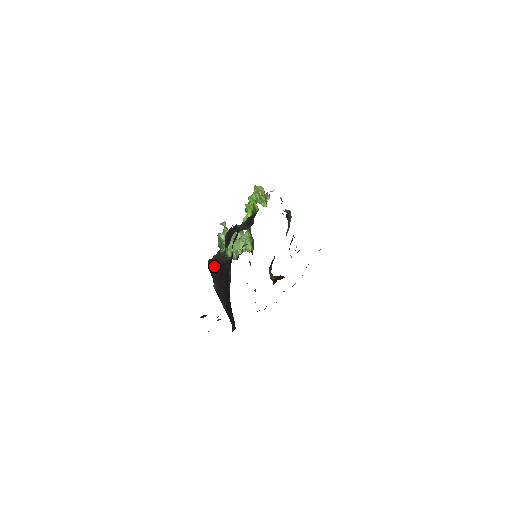
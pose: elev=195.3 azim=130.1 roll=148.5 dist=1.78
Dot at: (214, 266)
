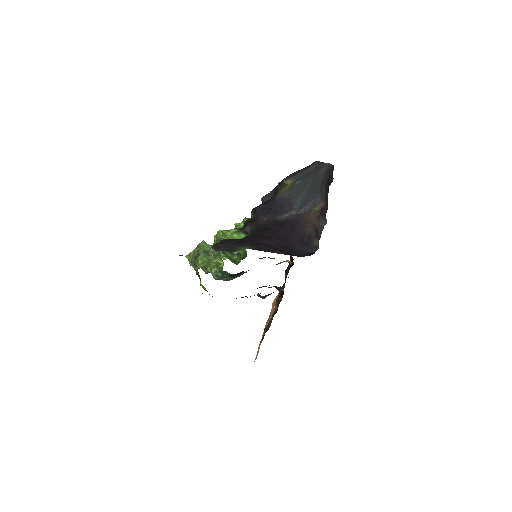
Dot at: (232, 241)
